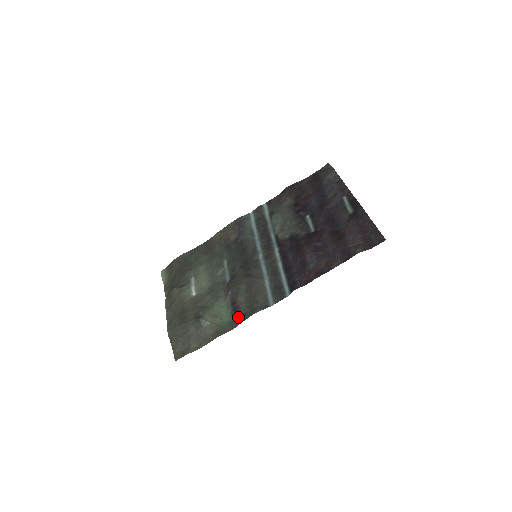
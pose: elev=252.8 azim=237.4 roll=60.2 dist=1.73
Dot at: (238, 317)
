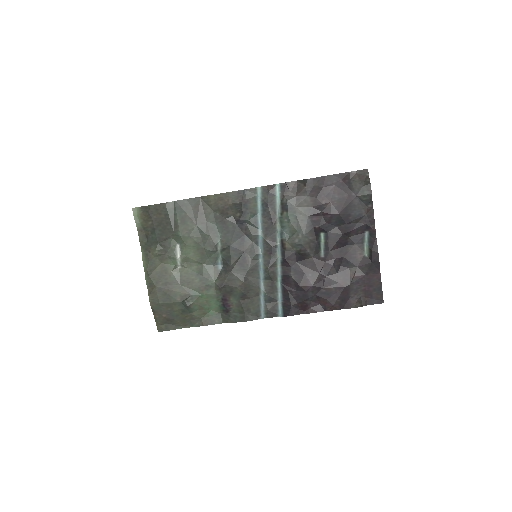
Dot at: (227, 315)
